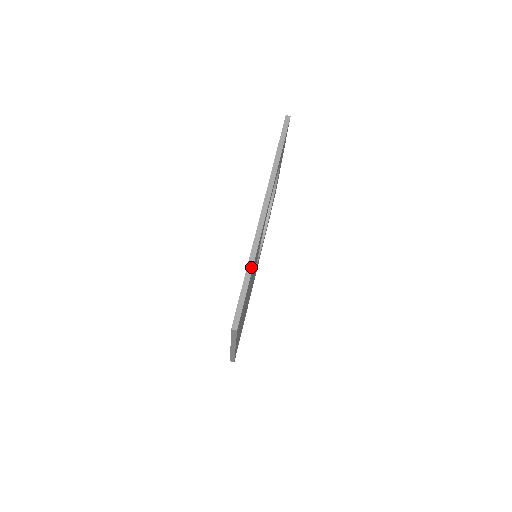
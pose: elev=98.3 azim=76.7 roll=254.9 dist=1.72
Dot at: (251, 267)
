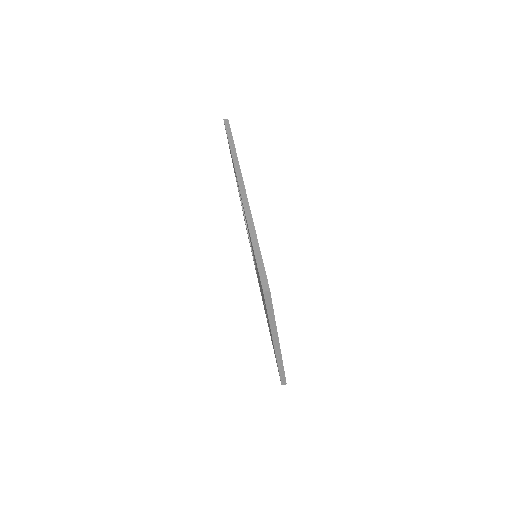
Dot at: (254, 234)
